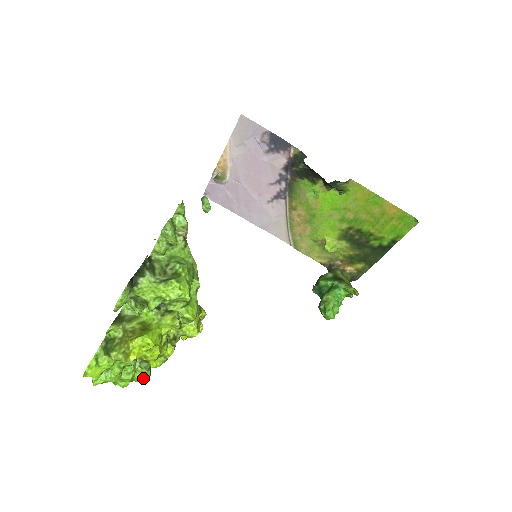
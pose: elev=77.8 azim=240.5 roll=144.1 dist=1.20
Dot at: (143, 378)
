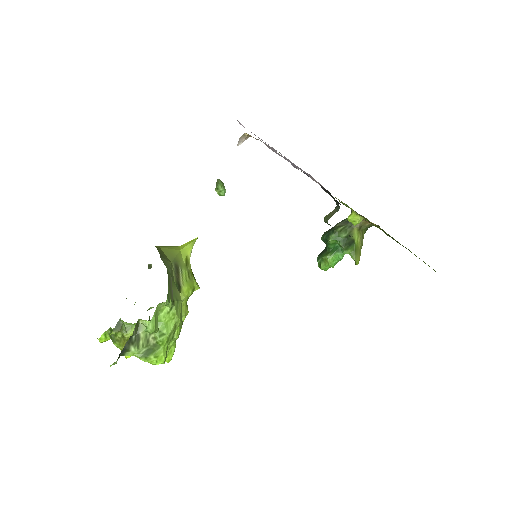
Dot at: occluded
